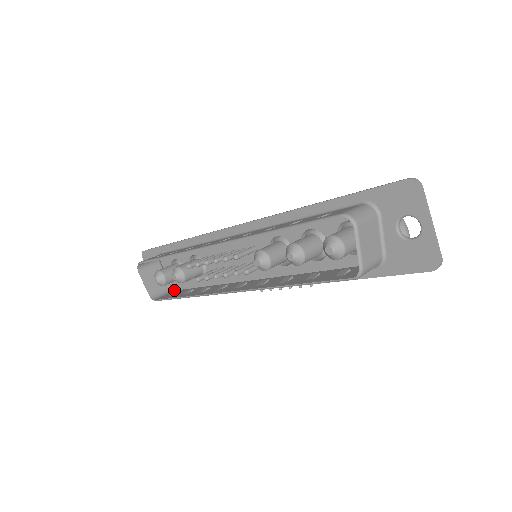
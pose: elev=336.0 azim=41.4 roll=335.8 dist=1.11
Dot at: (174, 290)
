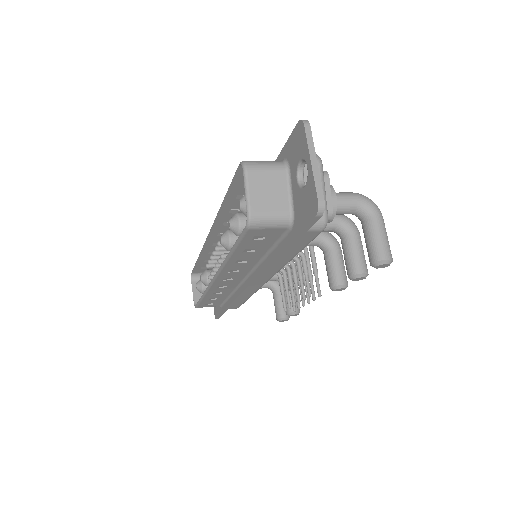
Dot at: occluded
